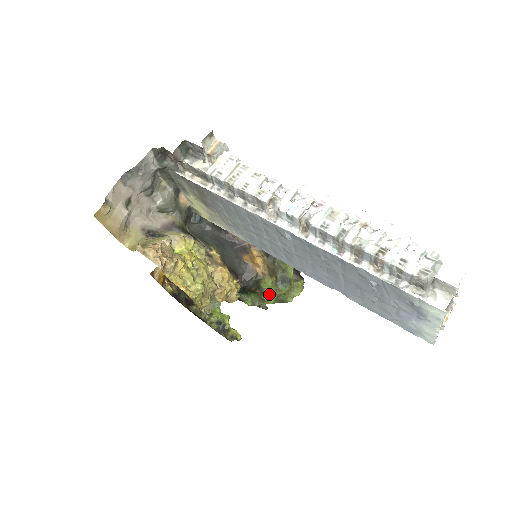
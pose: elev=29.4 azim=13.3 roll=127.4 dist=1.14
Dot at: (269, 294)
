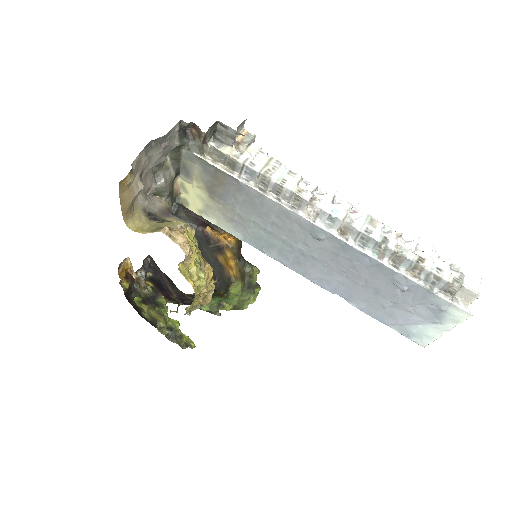
Dot at: (233, 299)
